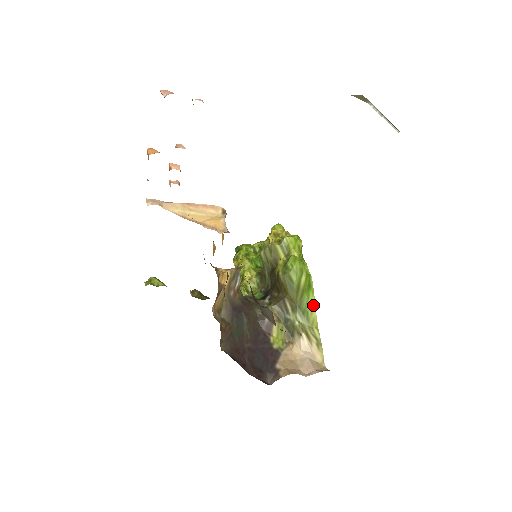
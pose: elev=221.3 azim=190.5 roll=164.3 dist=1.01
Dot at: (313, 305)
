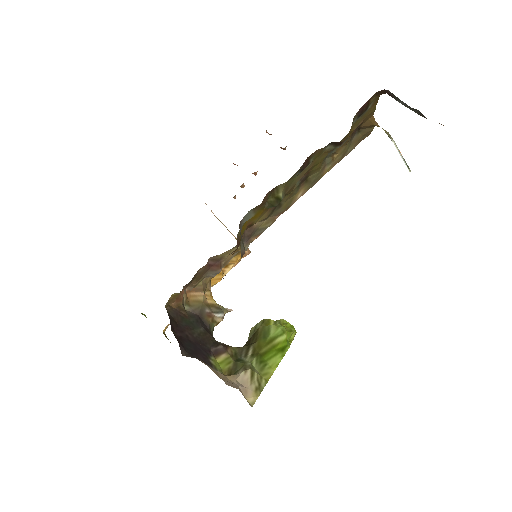
Dot at: (276, 363)
